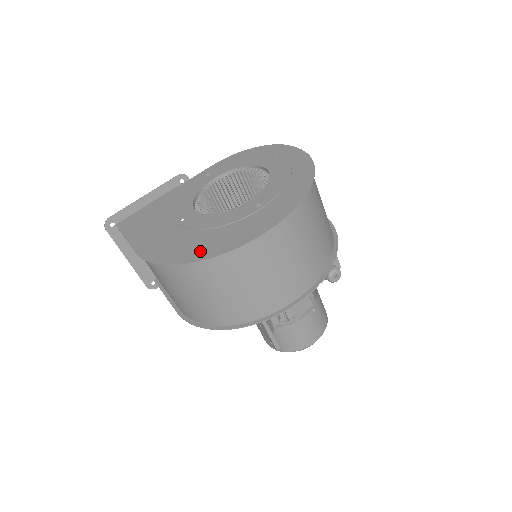
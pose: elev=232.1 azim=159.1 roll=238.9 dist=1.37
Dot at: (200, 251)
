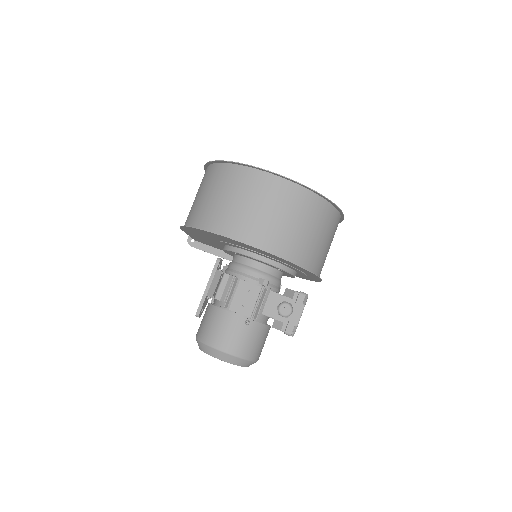
Dot at: occluded
